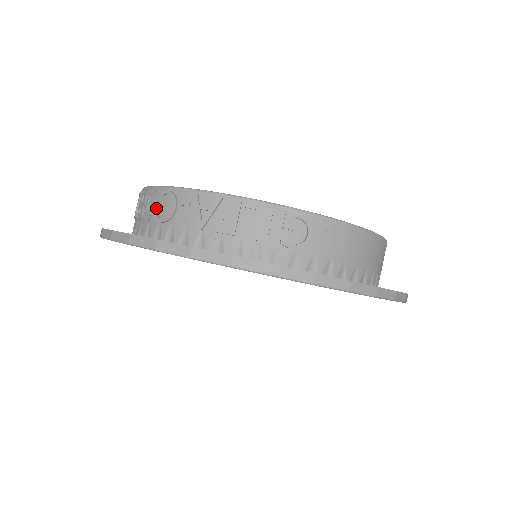
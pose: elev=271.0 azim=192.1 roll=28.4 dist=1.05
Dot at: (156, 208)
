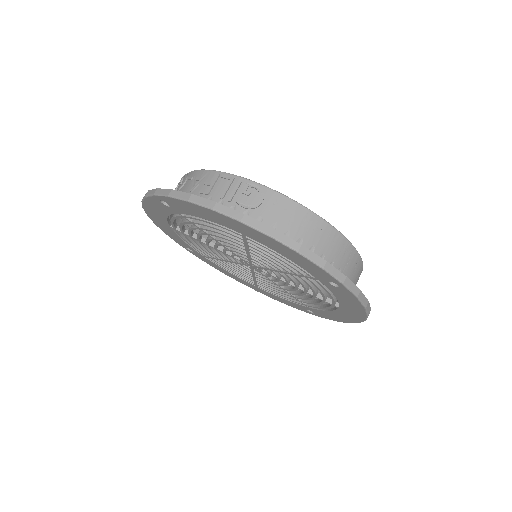
Dot at: (178, 187)
